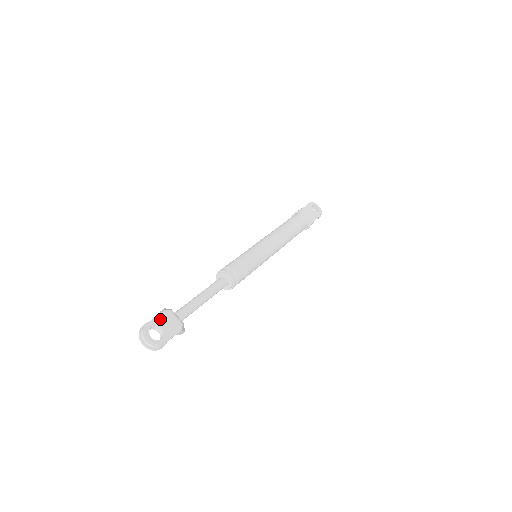
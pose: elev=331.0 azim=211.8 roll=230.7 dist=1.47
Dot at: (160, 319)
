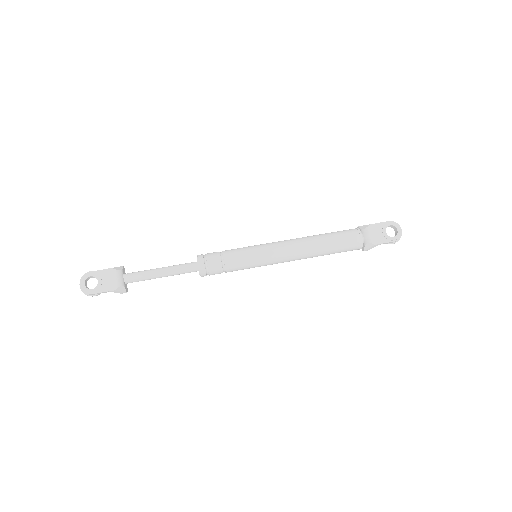
Dot at: (103, 273)
